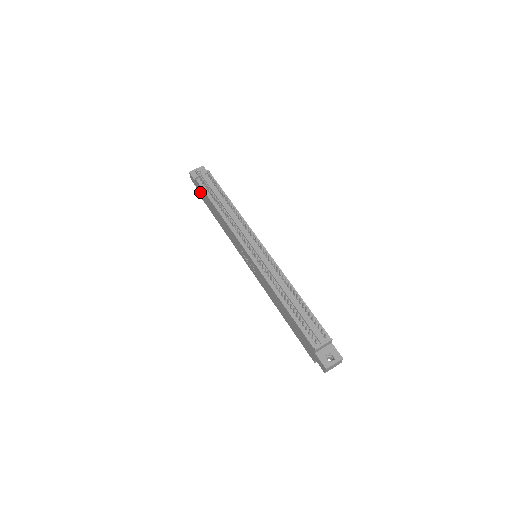
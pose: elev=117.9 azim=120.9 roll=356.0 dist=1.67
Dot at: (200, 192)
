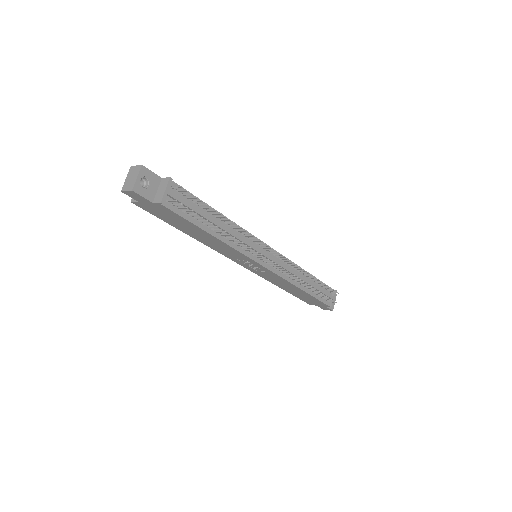
Dot at: (153, 209)
